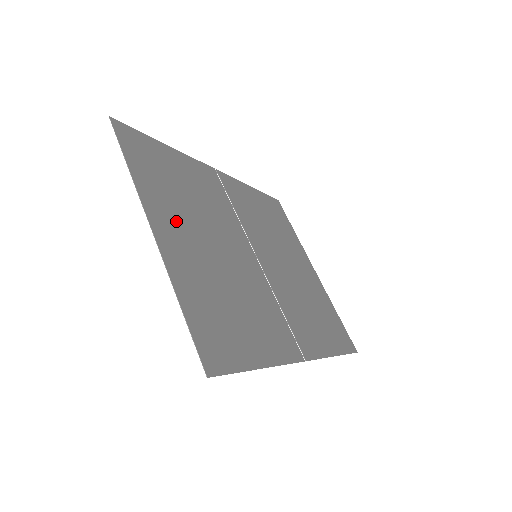
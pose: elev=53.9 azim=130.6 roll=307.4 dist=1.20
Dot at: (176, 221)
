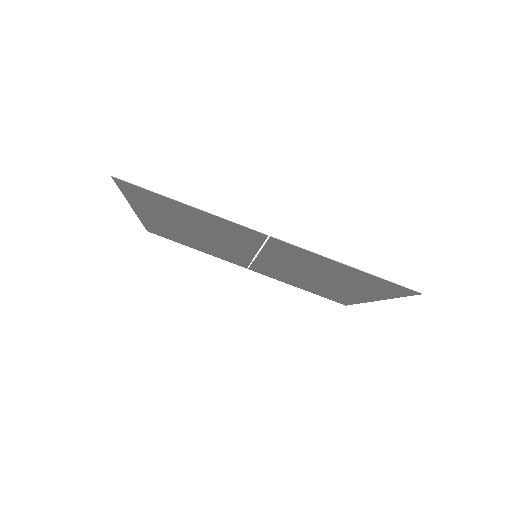
Dot at: (164, 224)
